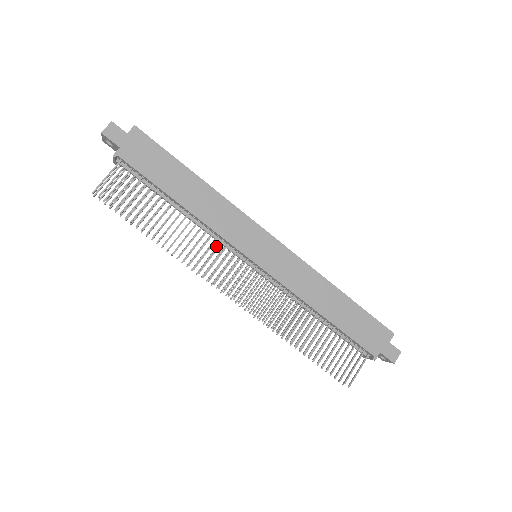
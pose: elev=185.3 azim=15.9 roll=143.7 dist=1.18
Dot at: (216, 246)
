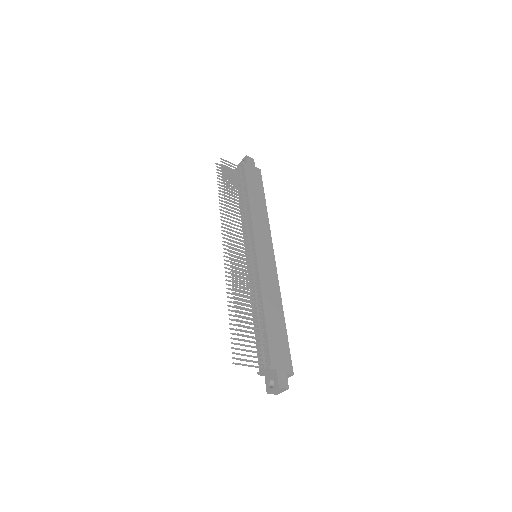
Dot at: occluded
